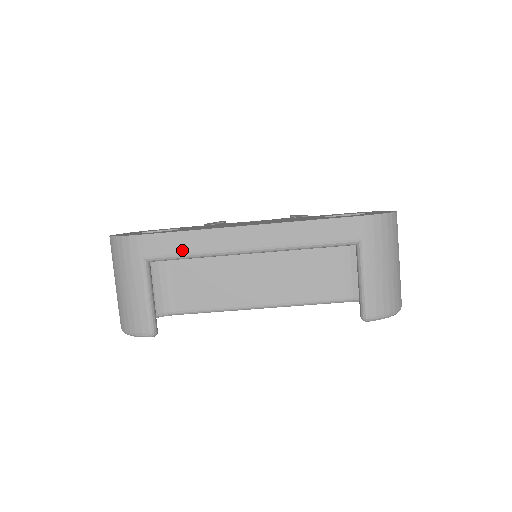
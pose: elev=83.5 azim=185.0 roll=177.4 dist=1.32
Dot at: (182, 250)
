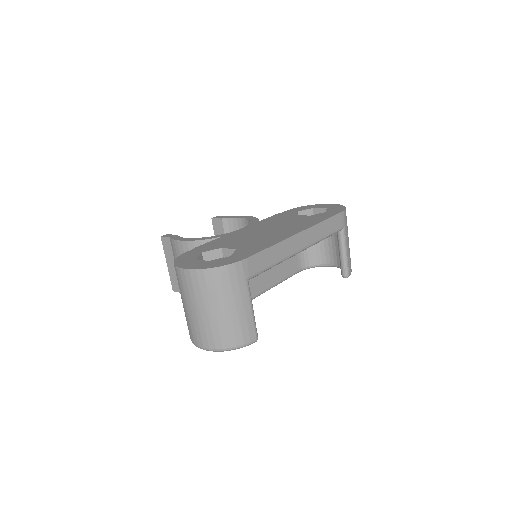
Dot at: (269, 263)
